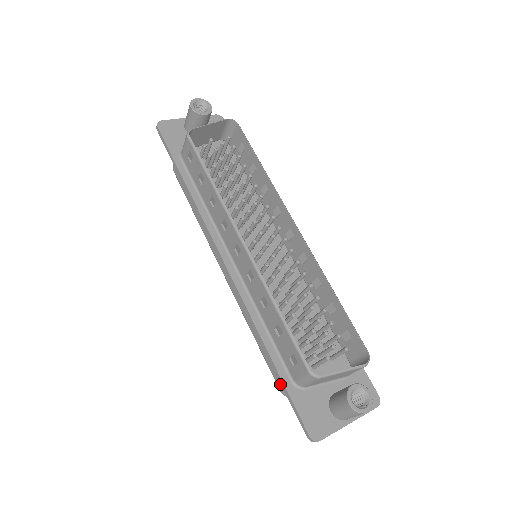
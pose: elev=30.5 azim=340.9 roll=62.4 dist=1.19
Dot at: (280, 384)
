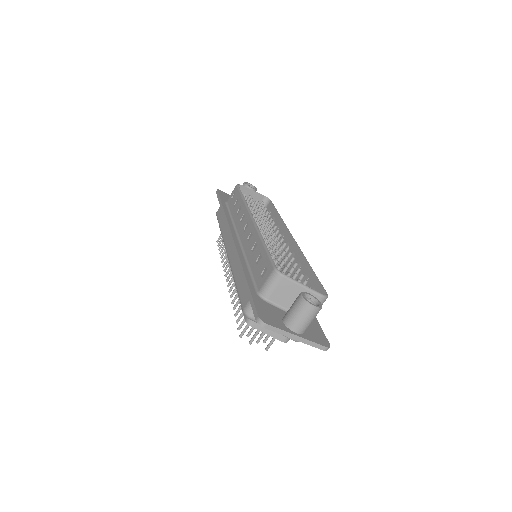
Dot at: (245, 302)
